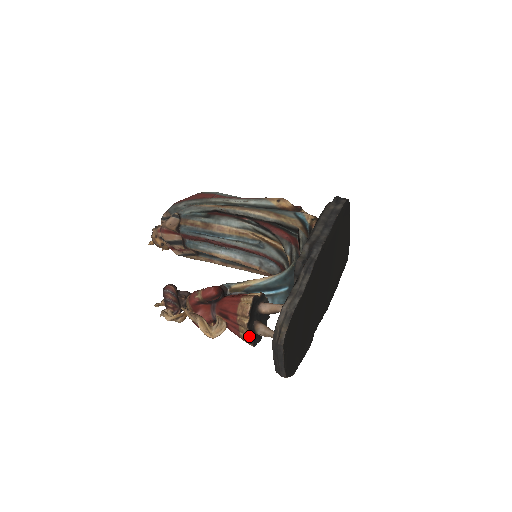
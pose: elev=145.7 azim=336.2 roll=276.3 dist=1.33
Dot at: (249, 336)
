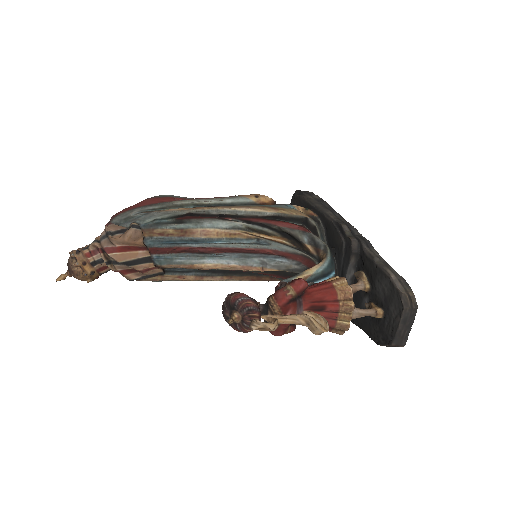
Dot at: occluded
